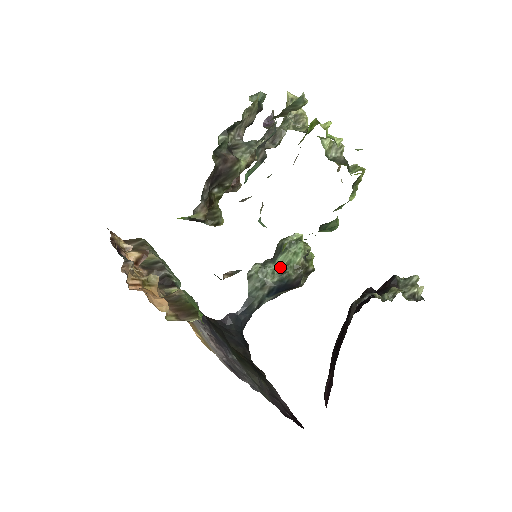
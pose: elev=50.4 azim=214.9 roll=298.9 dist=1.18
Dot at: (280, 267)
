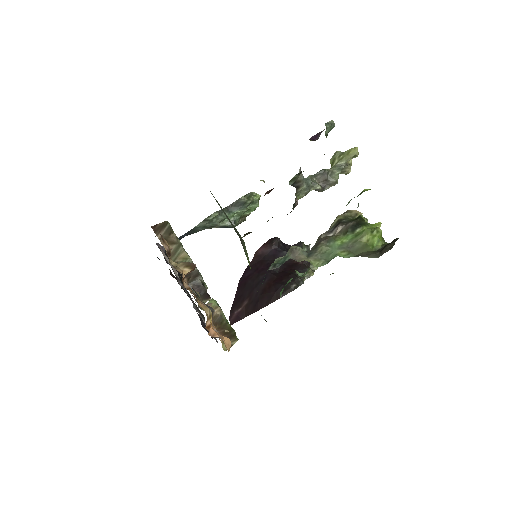
Dot at: (232, 217)
